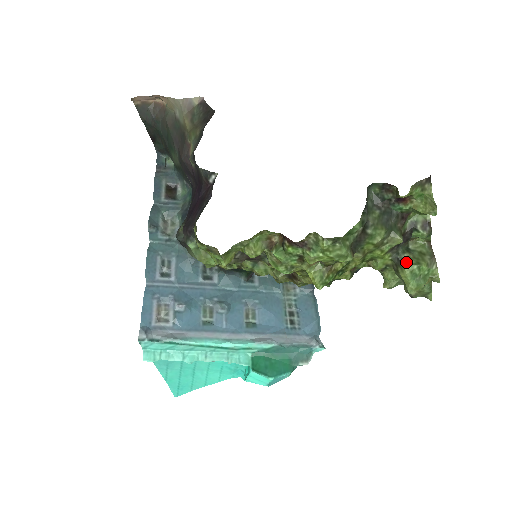
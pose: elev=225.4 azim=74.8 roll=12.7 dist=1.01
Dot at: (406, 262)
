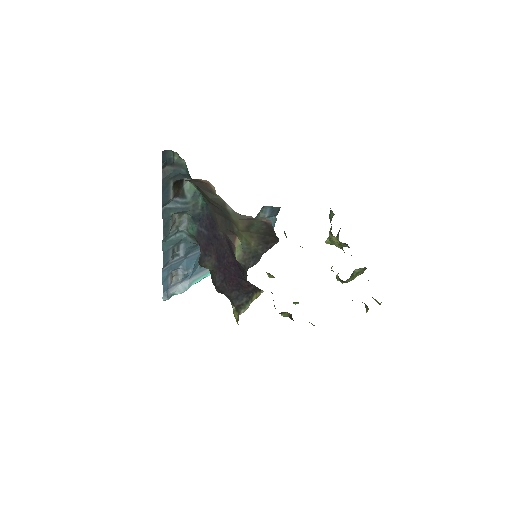
Dot at: (347, 282)
